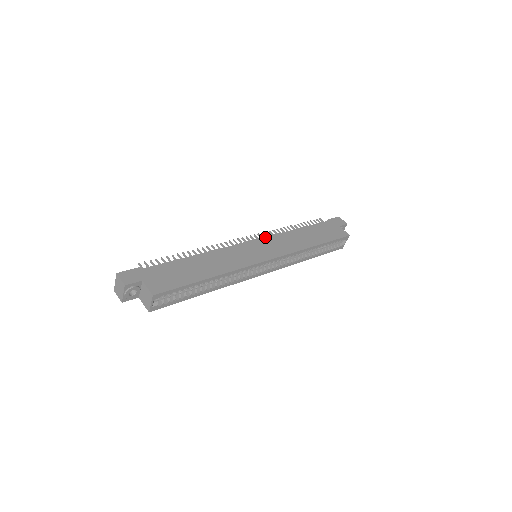
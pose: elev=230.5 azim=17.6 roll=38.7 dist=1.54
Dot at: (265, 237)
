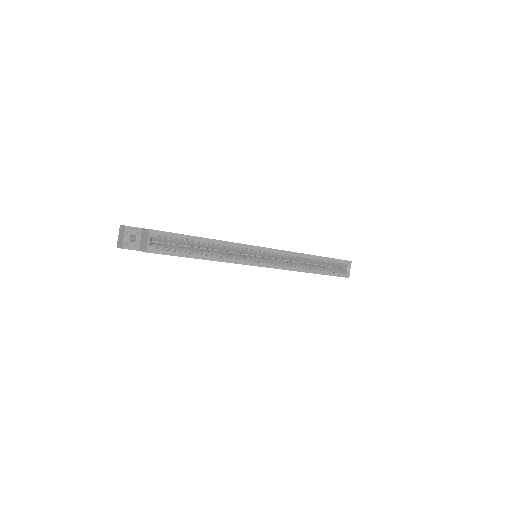
Dot at: occluded
